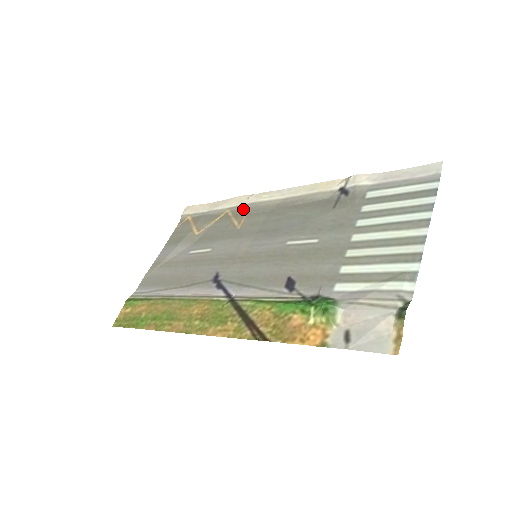
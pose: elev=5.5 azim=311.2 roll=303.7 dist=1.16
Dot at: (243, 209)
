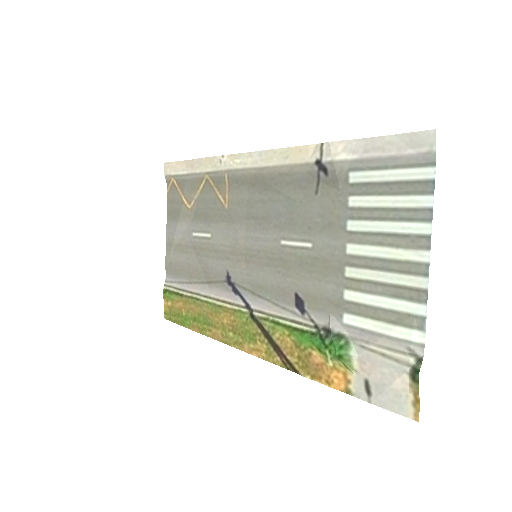
Dot at: (221, 178)
